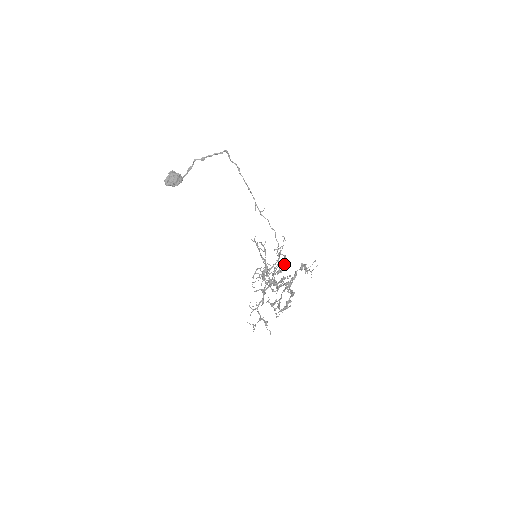
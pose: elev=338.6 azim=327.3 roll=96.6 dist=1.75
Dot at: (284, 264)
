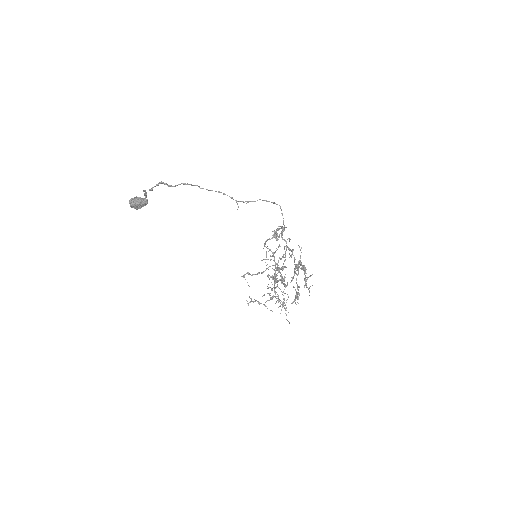
Dot at: occluded
